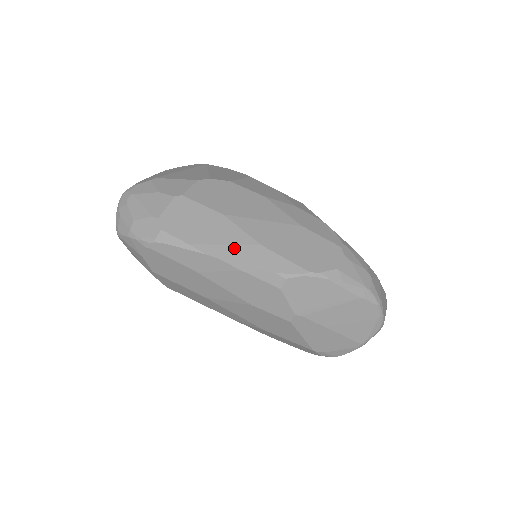
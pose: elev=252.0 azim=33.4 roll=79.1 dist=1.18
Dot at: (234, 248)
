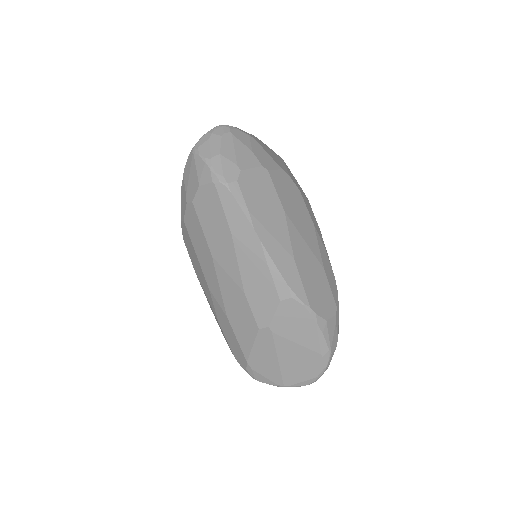
Dot at: (276, 243)
